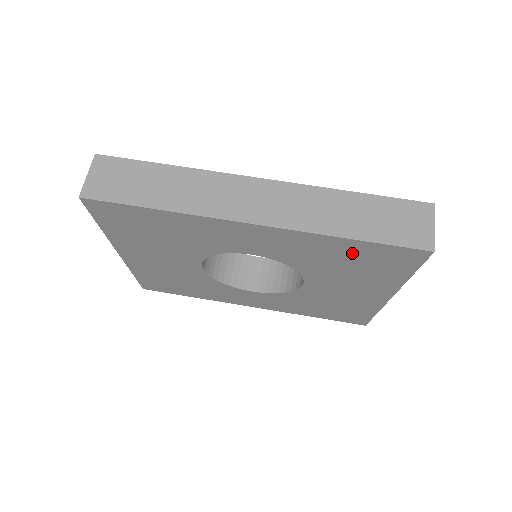
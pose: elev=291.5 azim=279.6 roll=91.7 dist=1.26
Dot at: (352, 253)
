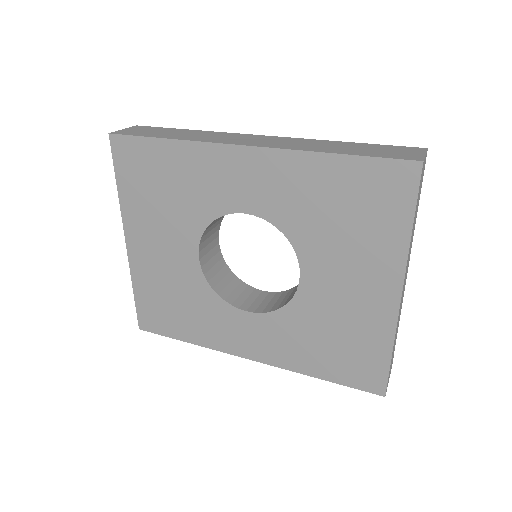
Dot at: (341, 186)
